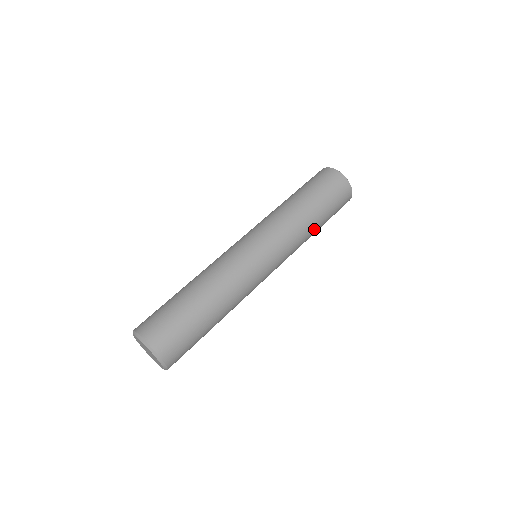
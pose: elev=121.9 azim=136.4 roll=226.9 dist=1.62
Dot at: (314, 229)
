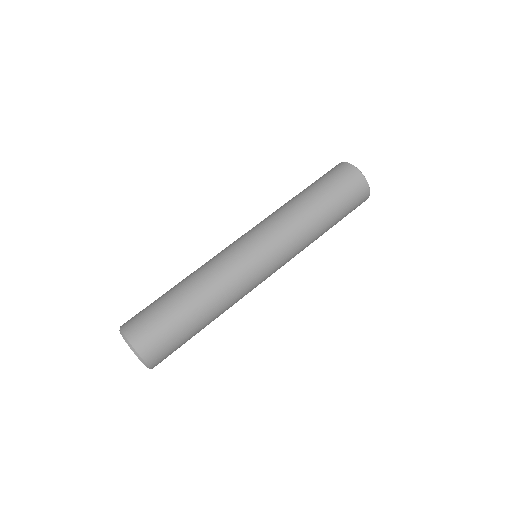
Dot at: occluded
